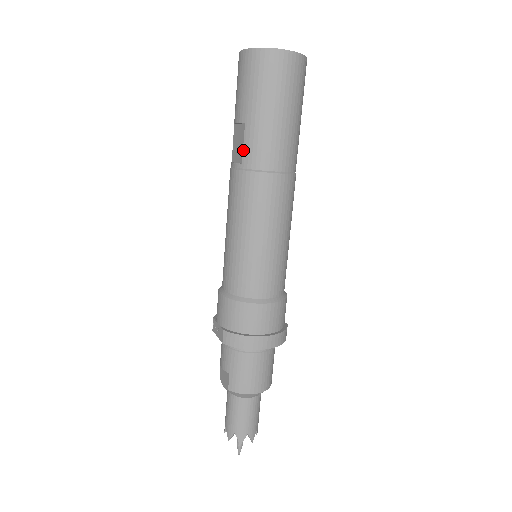
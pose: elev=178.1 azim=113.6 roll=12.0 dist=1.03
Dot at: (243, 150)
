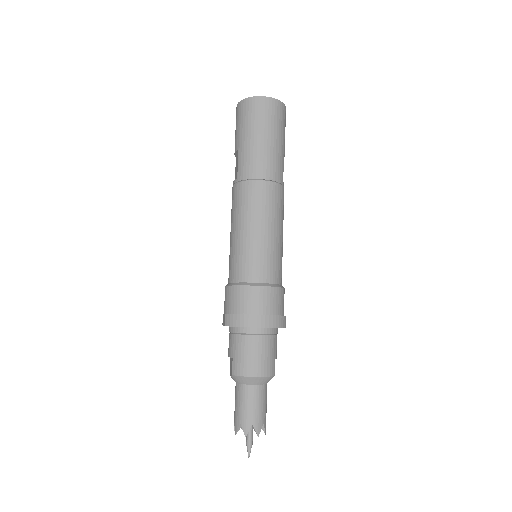
Dot at: (238, 168)
